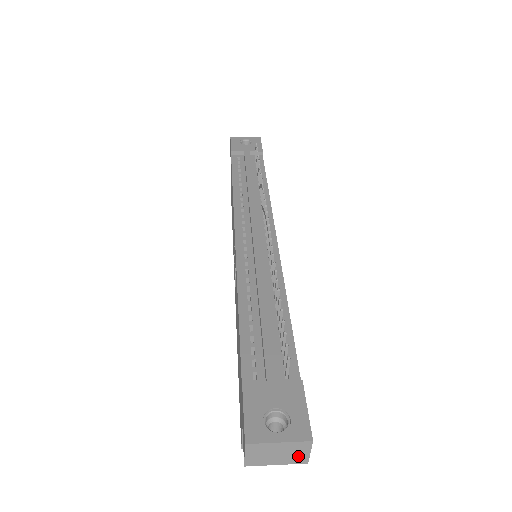
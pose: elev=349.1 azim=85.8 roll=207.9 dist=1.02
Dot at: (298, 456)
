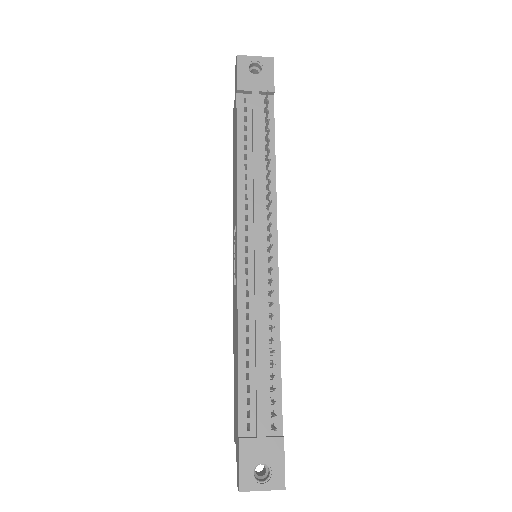
Dot at: occluded
